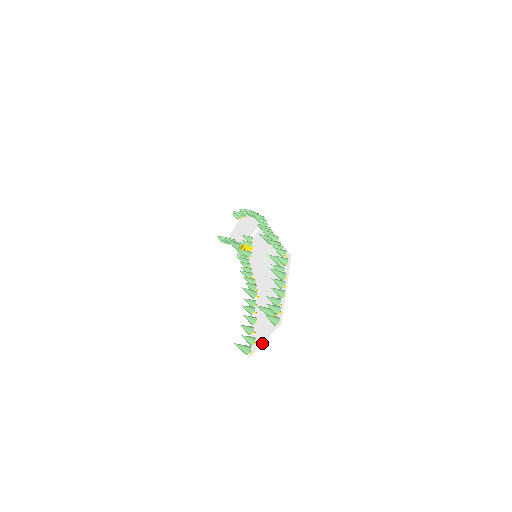
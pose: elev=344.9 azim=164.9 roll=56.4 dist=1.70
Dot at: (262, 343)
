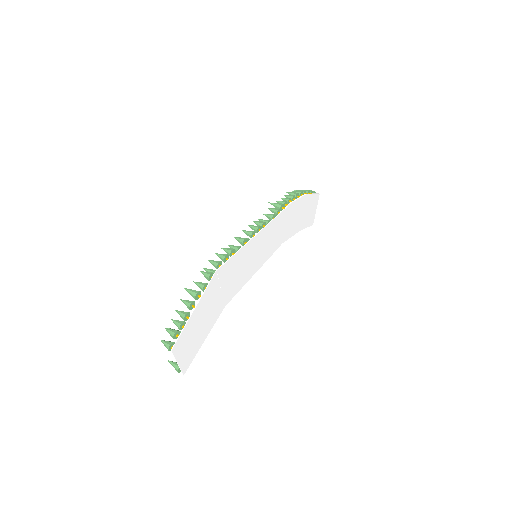
Dot at: (178, 364)
